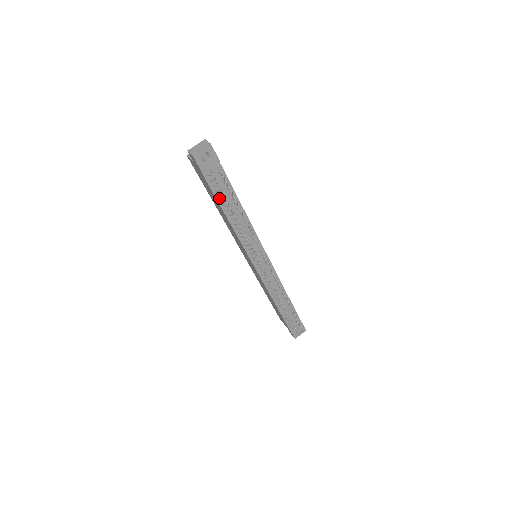
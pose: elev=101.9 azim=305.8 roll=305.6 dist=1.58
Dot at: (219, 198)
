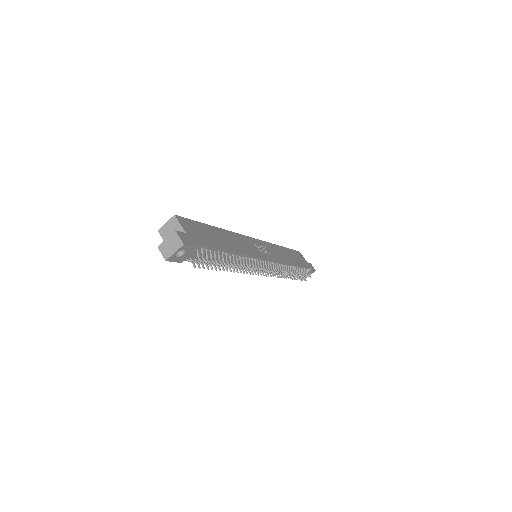
Dot at: occluded
